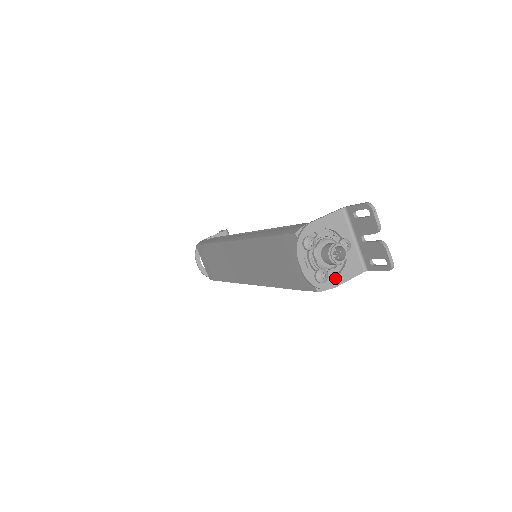
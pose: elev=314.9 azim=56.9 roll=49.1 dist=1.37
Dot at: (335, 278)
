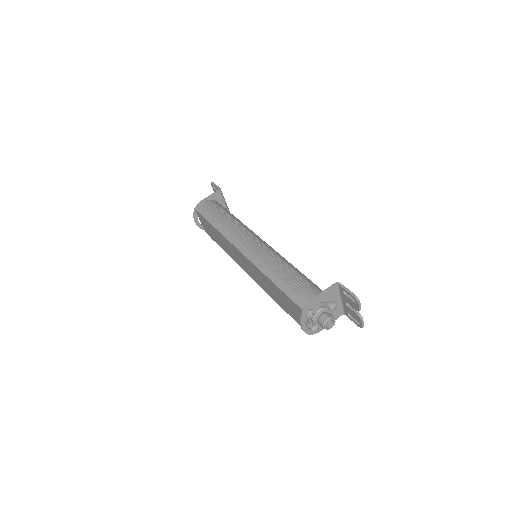
Dot at: occluded
